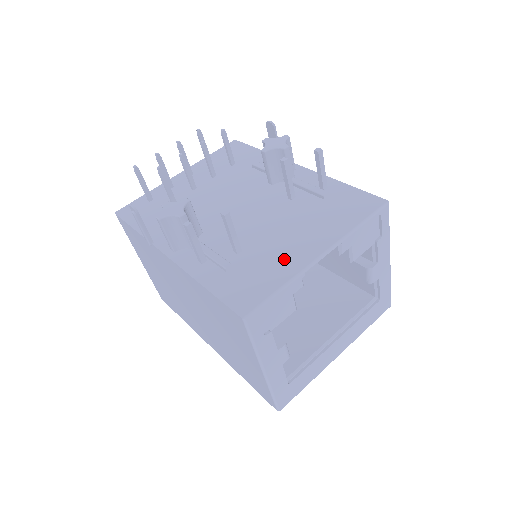
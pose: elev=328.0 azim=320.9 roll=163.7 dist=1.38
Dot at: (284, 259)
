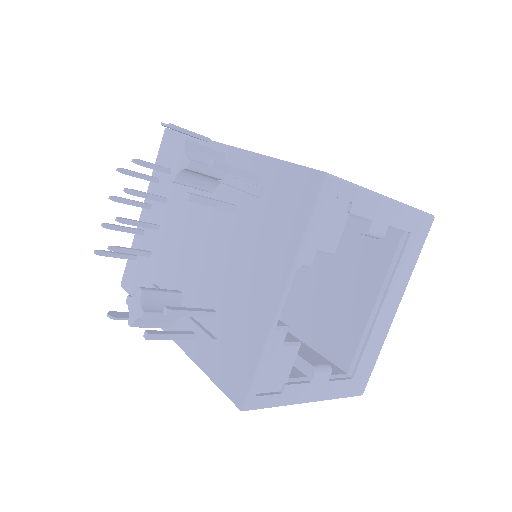
Dot at: (252, 315)
